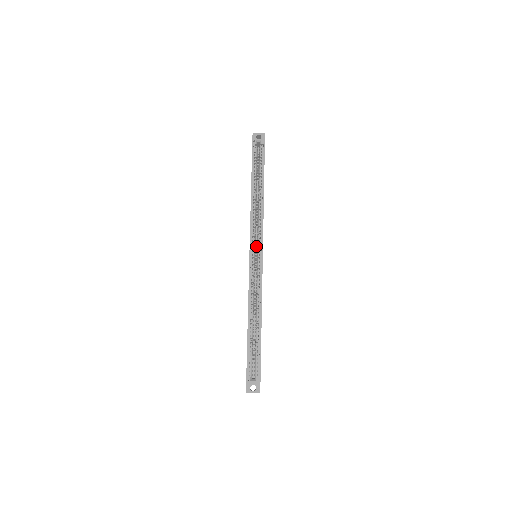
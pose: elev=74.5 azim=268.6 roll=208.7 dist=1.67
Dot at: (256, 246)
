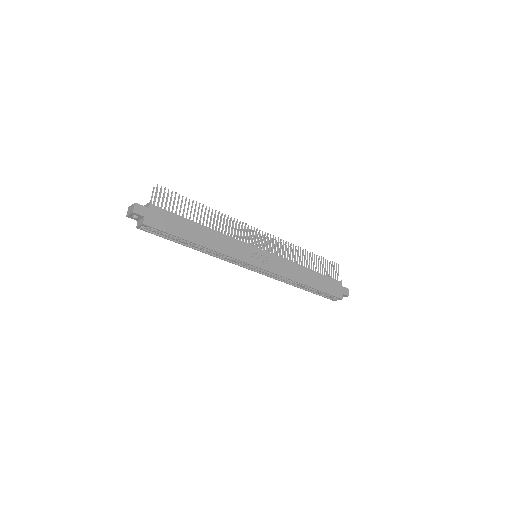
Dot at: occluded
